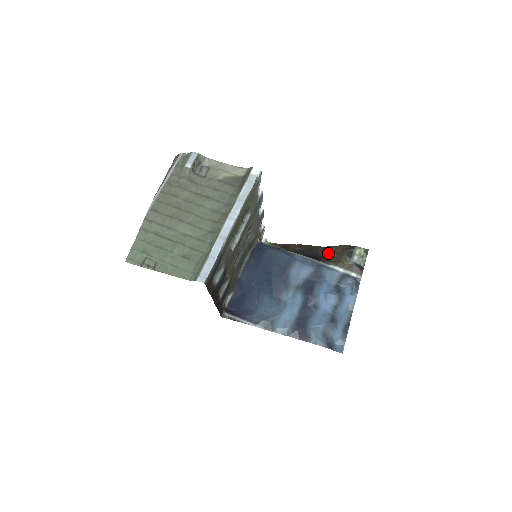
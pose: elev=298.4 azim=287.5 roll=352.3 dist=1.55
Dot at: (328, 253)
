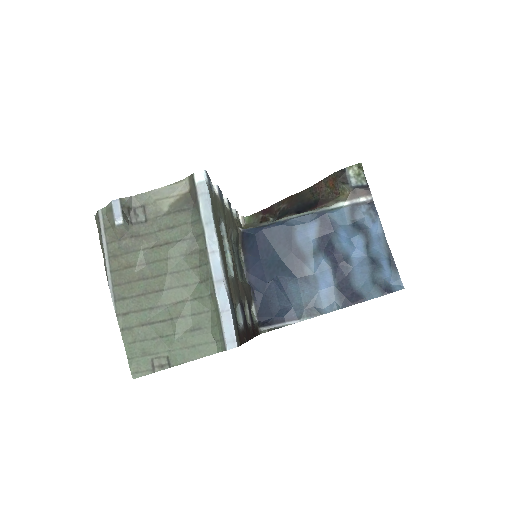
Dot at: (320, 193)
